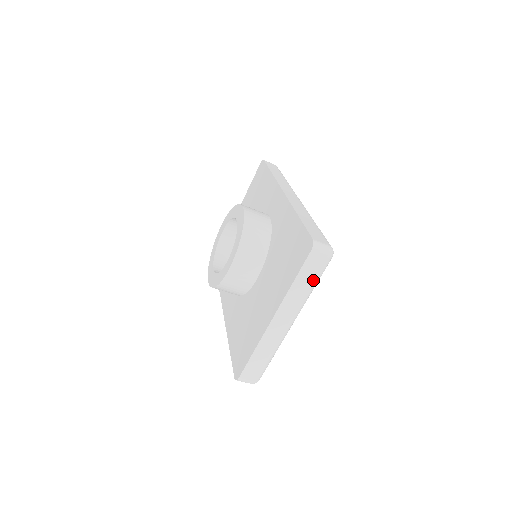
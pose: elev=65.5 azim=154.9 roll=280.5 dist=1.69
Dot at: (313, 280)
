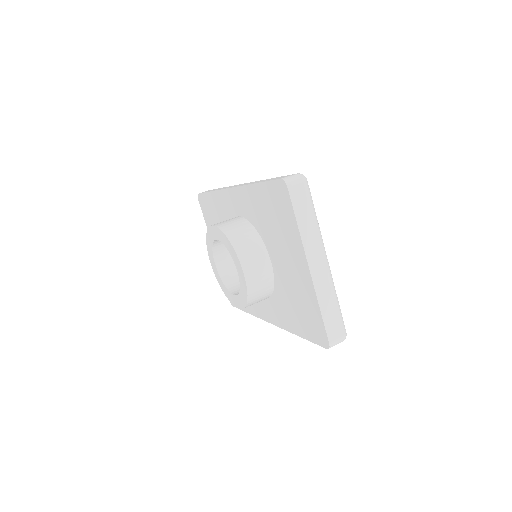
Dot at: (310, 209)
